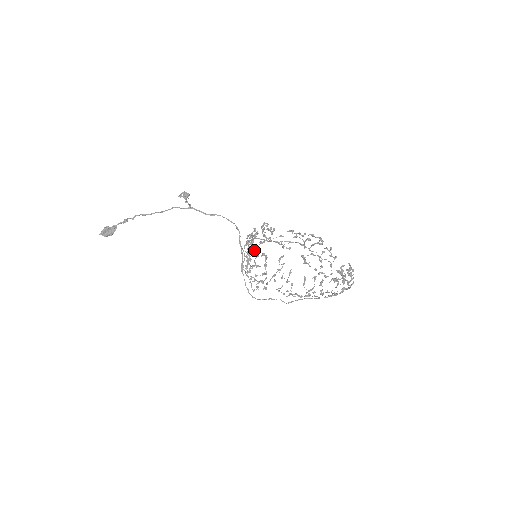
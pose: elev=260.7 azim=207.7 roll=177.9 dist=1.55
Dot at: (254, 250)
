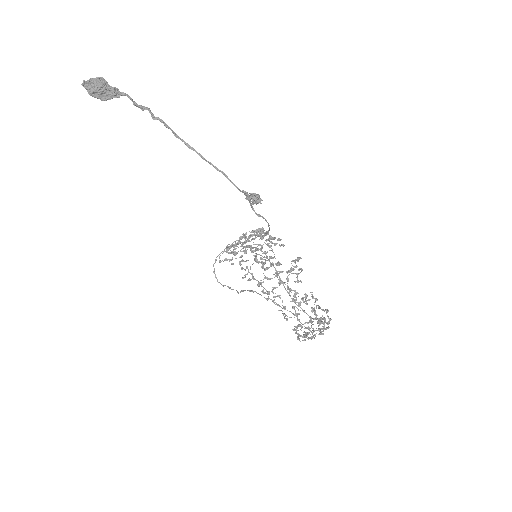
Dot at: (262, 263)
